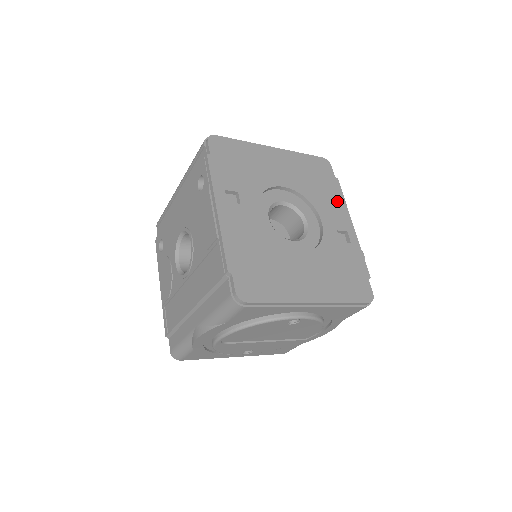
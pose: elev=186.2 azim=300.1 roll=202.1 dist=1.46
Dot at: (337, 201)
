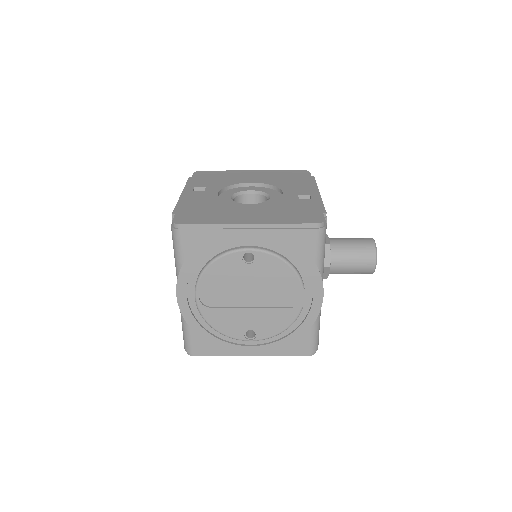
Dot at: (307, 184)
